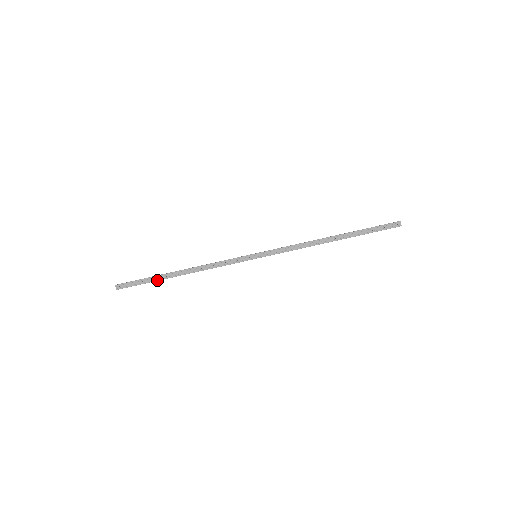
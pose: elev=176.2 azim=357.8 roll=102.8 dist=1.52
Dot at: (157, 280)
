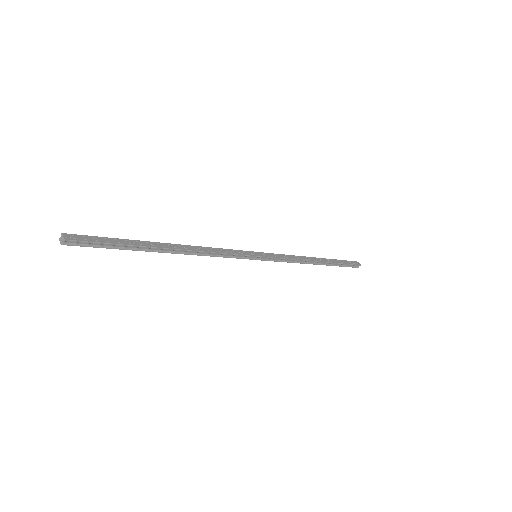
Dot at: (138, 245)
